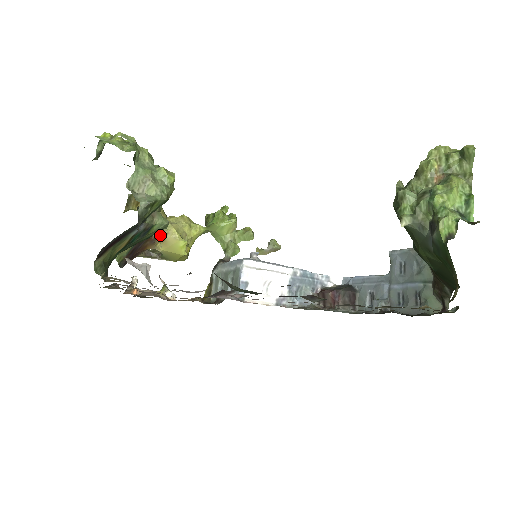
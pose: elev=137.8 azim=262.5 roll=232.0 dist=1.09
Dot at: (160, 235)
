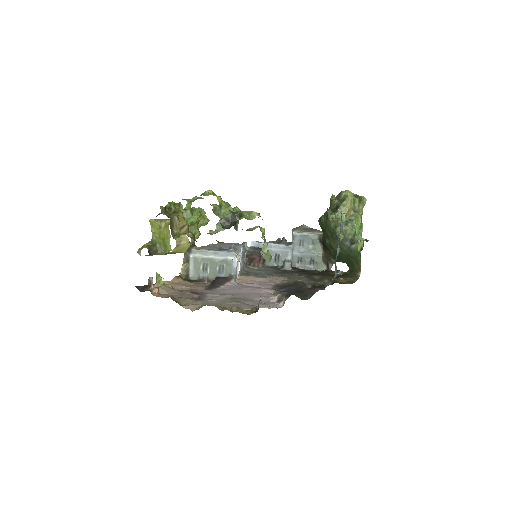
Dot at: (176, 242)
